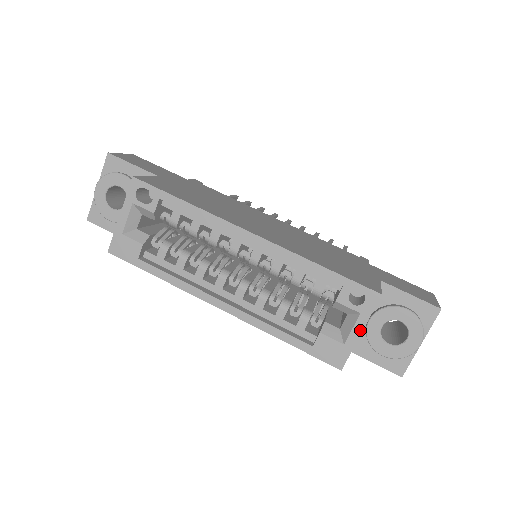
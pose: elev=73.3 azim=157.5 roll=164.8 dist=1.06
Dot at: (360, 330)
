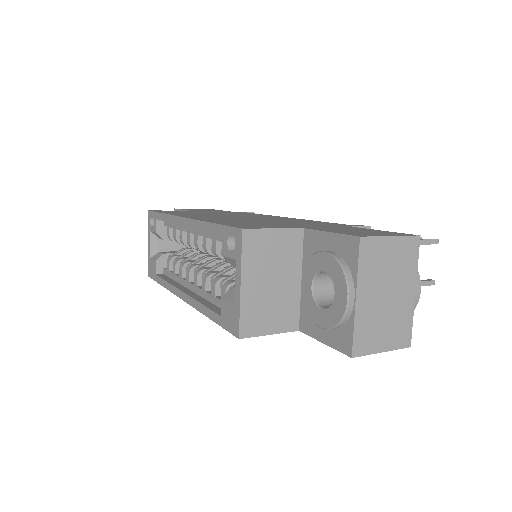
Dot at: (239, 281)
